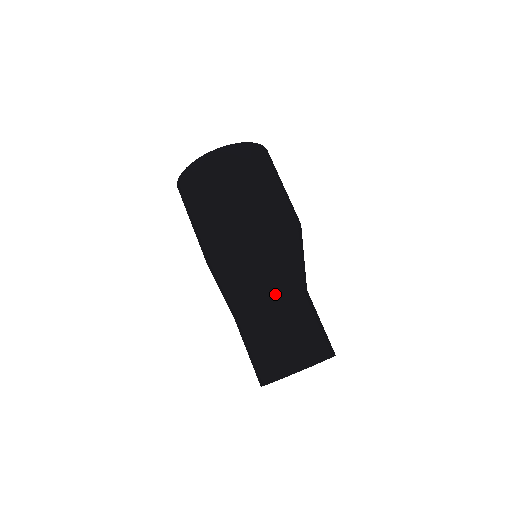
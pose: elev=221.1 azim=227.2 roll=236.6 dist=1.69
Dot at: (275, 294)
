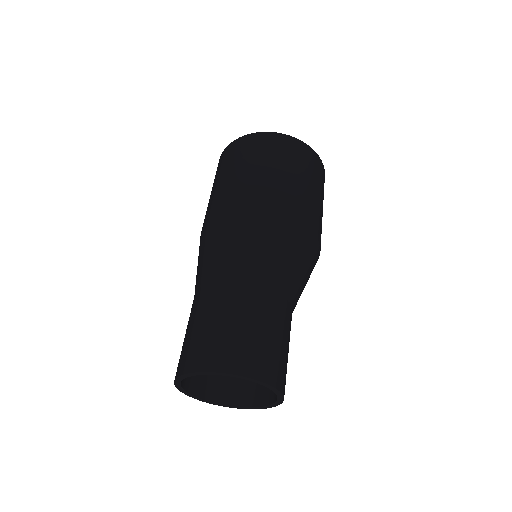
Dot at: (265, 282)
